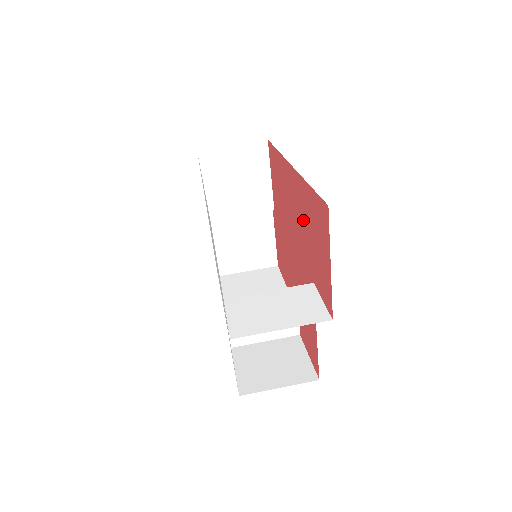
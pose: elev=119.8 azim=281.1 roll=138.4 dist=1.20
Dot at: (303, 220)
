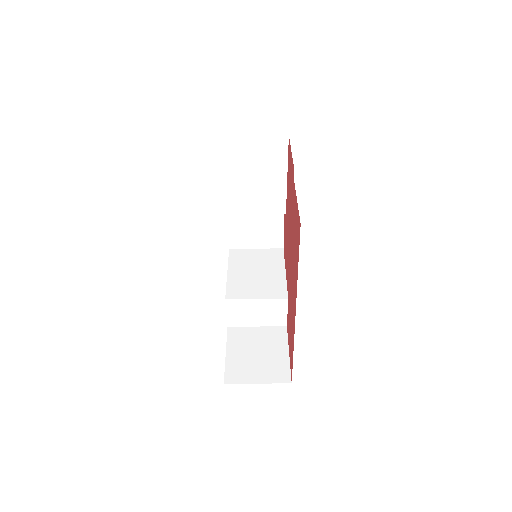
Dot at: (291, 313)
